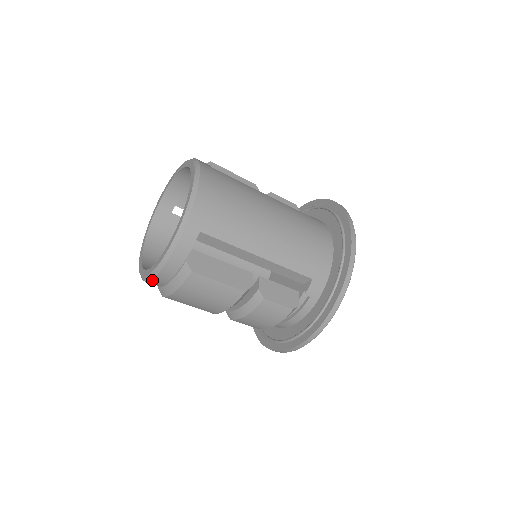
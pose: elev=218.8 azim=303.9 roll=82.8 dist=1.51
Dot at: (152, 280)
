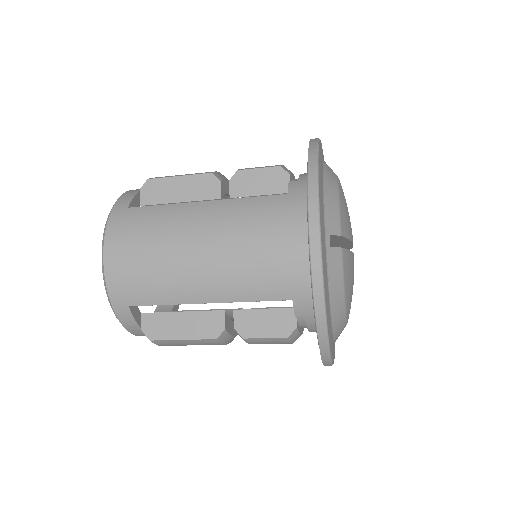
Dot at: occluded
